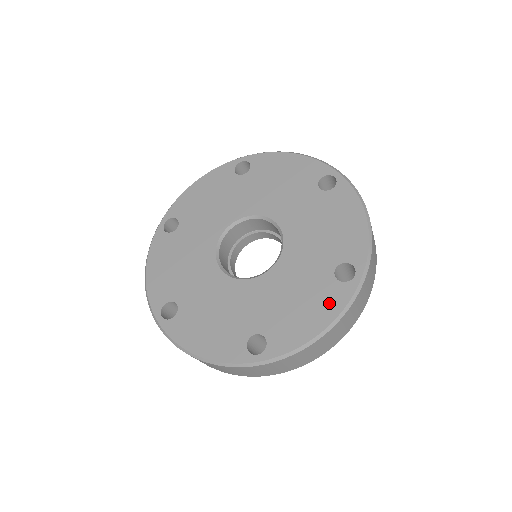
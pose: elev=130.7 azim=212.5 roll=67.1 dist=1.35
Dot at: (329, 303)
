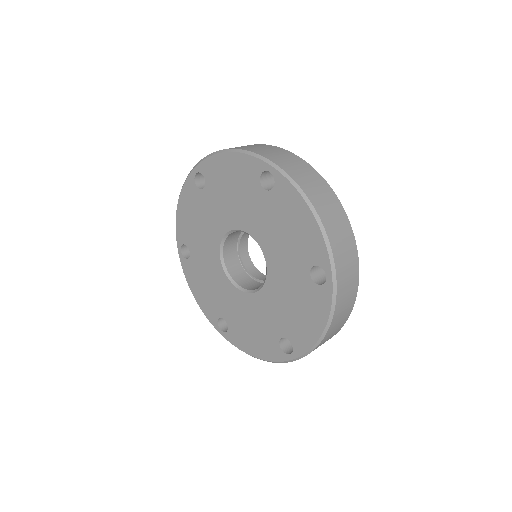
Dot at: (318, 306)
